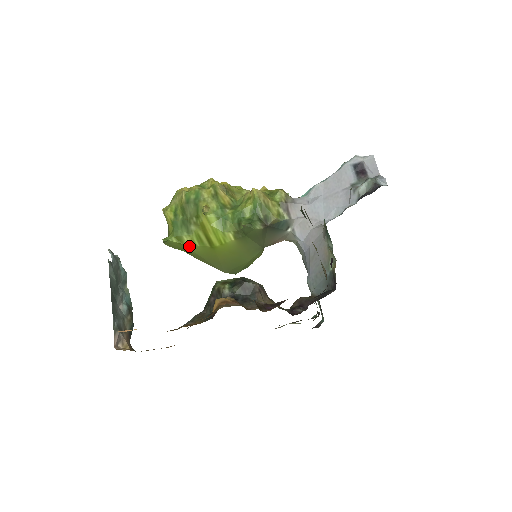
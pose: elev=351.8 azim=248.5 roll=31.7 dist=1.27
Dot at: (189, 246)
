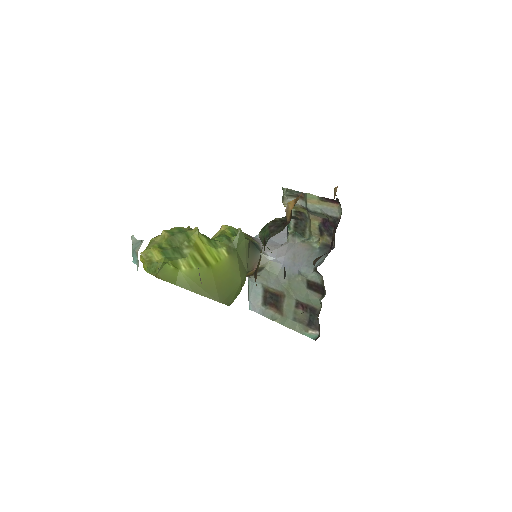
Dot at: (185, 271)
